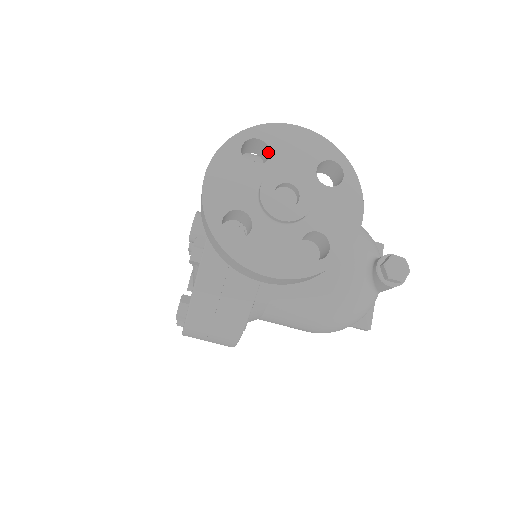
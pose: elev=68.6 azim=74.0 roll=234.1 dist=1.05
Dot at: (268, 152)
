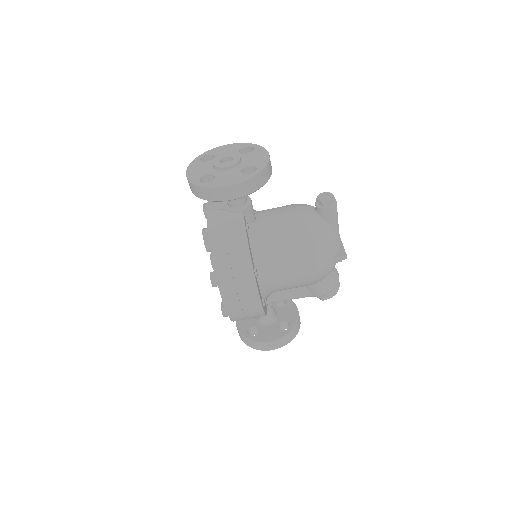
Dot at: occluded
